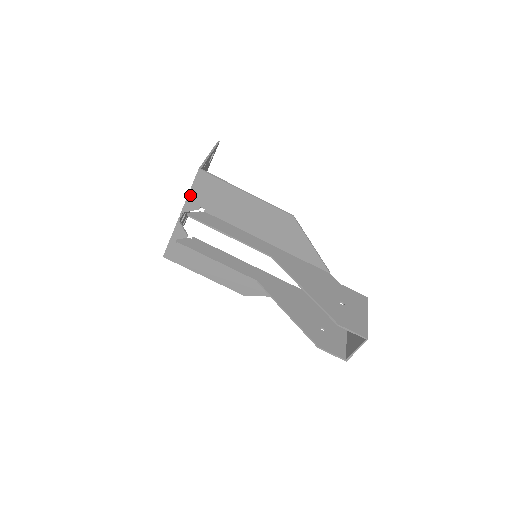
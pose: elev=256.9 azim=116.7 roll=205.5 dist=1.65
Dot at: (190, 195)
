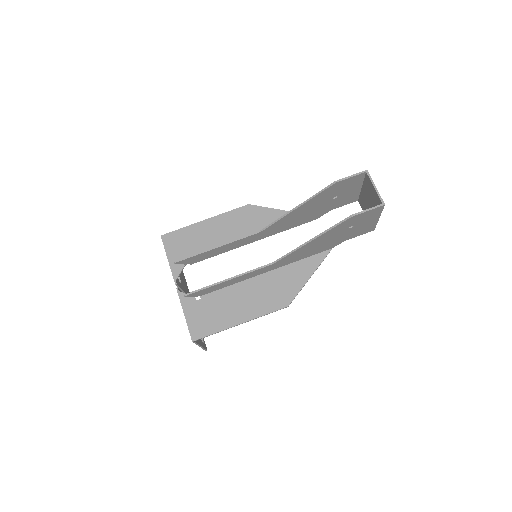
Dot at: (170, 261)
